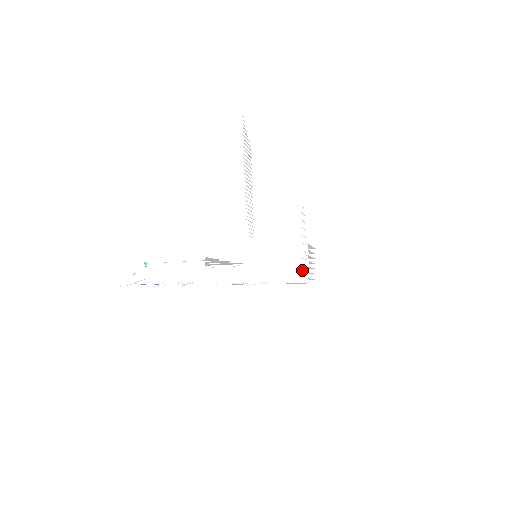
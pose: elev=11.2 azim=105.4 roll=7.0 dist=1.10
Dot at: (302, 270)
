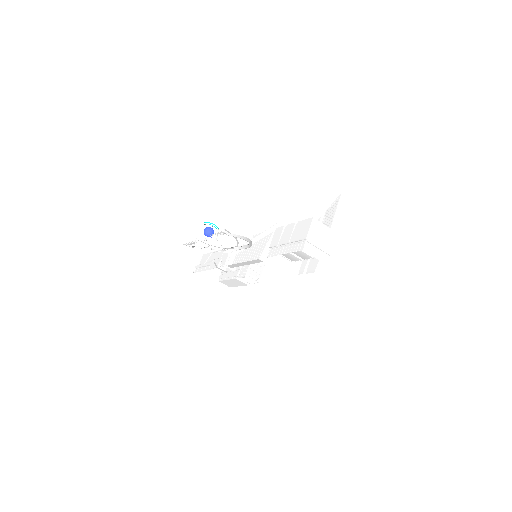
Dot at: (260, 277)
